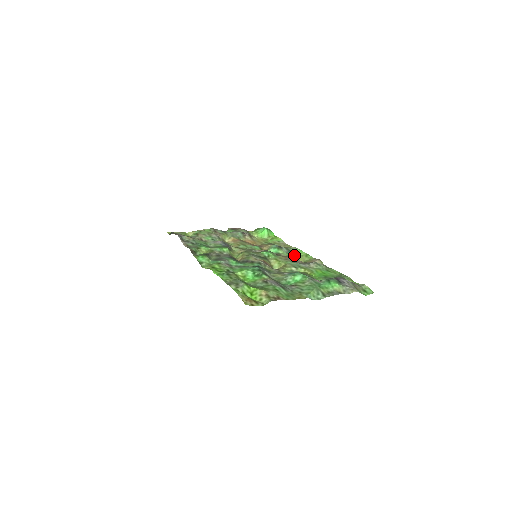
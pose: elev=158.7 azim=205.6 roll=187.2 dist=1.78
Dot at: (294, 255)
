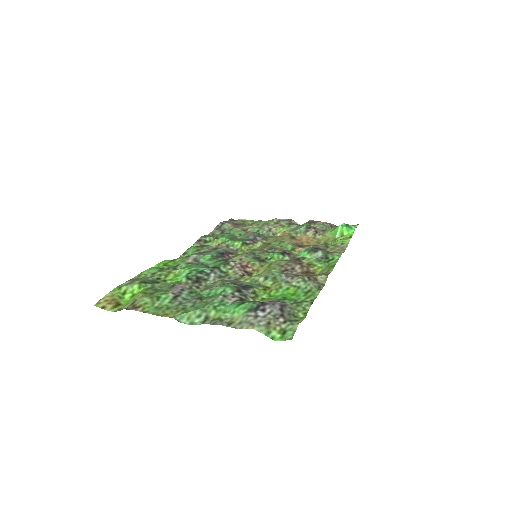
Dot at: (320, 264)
